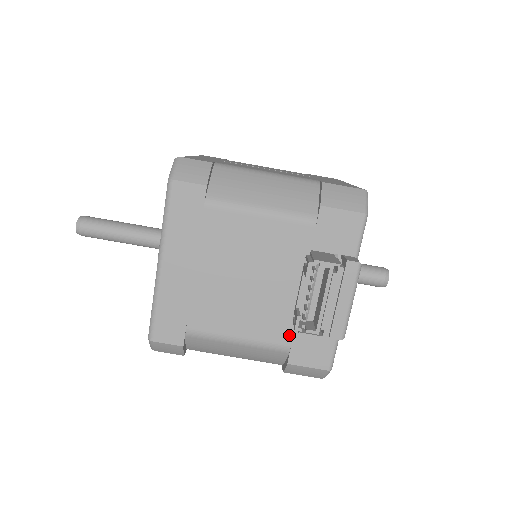
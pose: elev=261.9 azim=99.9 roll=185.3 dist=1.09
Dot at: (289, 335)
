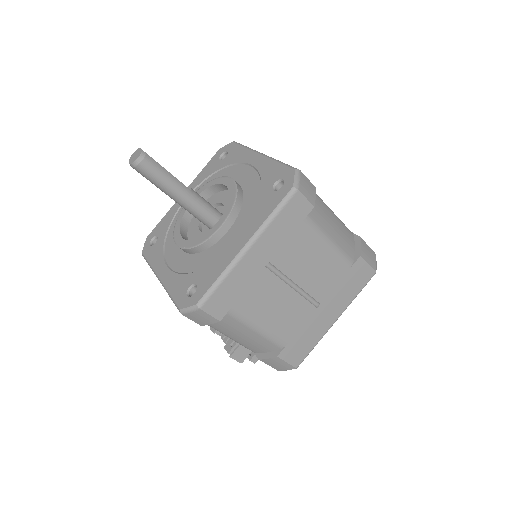
Dot at: occluded
